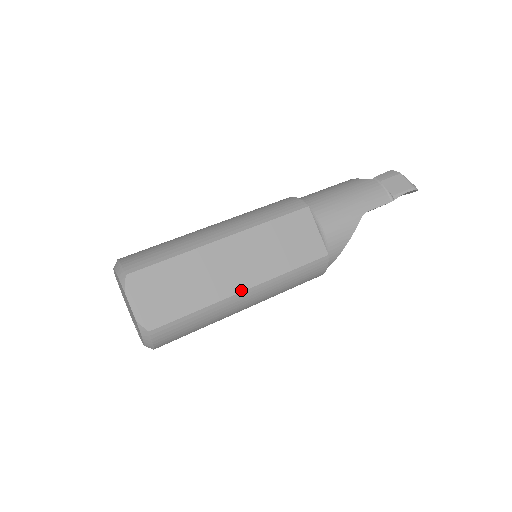
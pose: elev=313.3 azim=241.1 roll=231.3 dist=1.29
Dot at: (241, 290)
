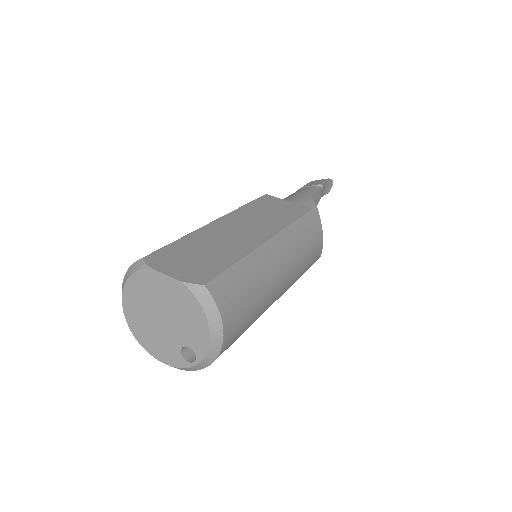
Dot at: (265, 240)
